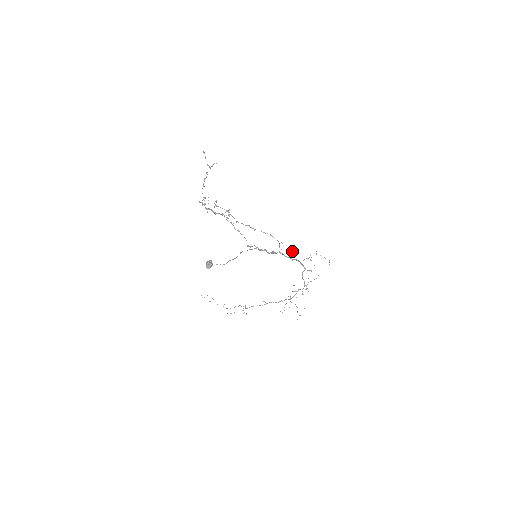
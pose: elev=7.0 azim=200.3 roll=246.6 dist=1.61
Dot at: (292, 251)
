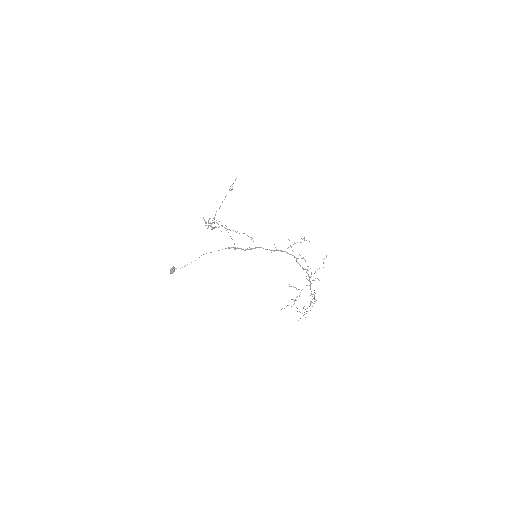
Dot at: occluded
